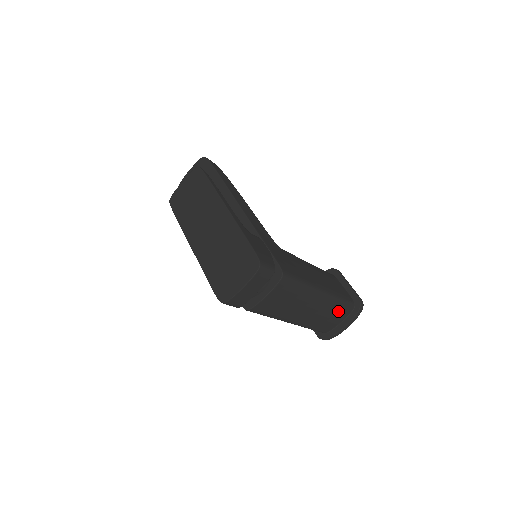
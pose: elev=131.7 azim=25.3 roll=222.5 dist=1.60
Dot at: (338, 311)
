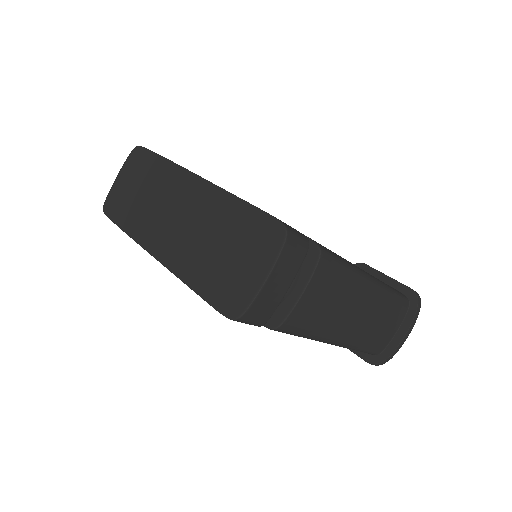
Dot at: (393, 312)
